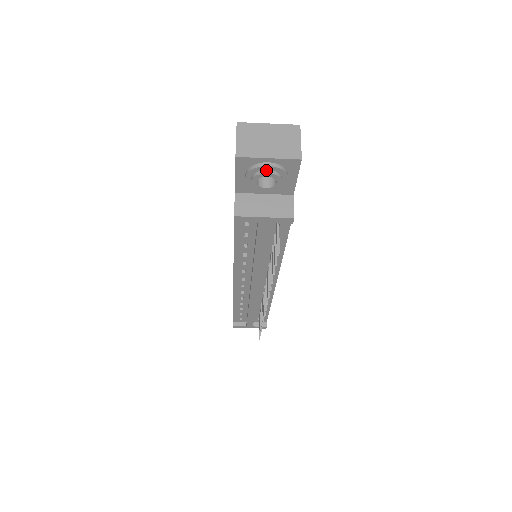
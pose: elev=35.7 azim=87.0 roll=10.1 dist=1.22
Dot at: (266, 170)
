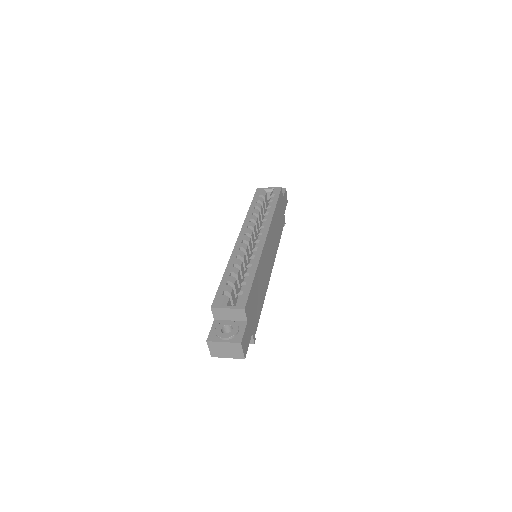
Dot at: occluded
